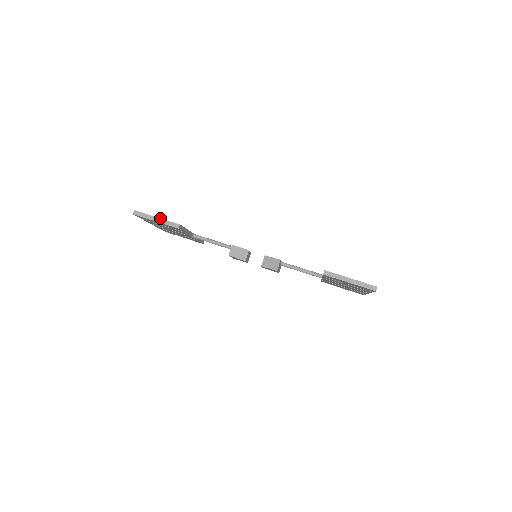
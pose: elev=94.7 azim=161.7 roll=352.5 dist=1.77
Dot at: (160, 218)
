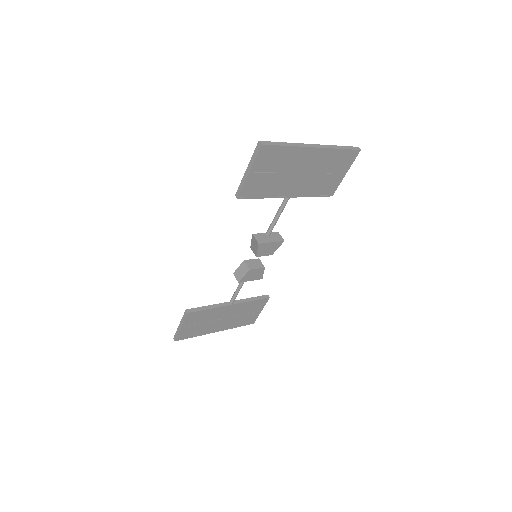
Dot at: (180, 322)
